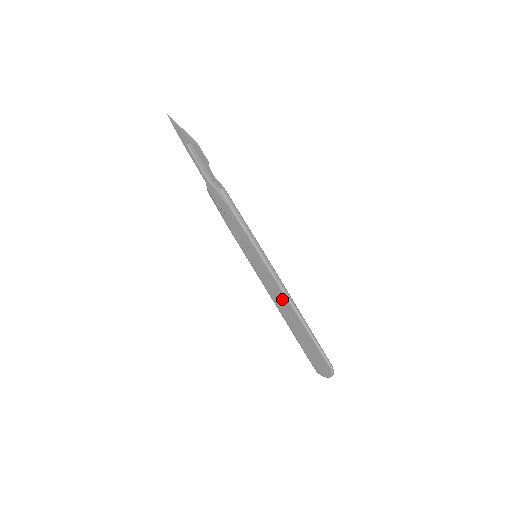
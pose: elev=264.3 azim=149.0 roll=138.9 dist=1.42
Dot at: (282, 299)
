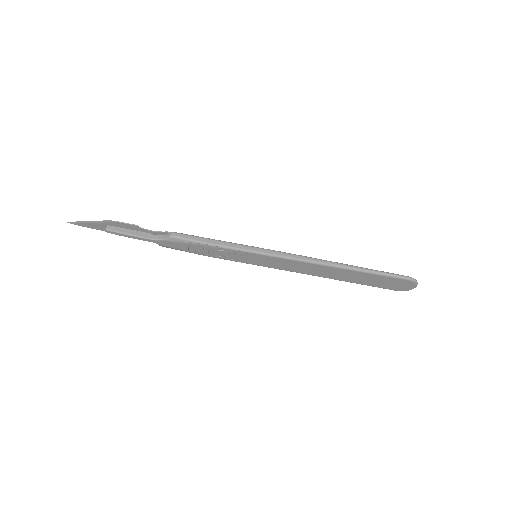
Dot at: (313, 268)
